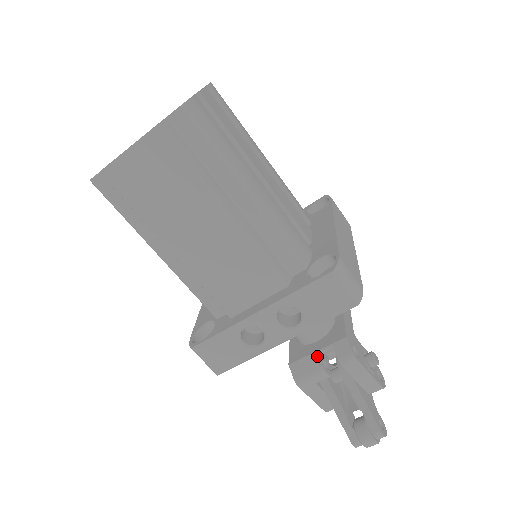
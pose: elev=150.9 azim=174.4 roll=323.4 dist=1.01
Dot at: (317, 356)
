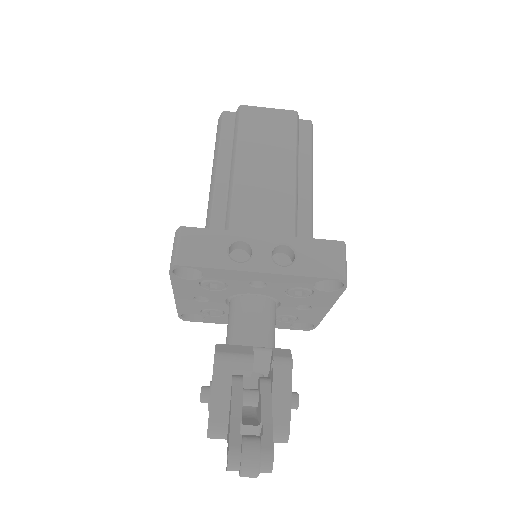
Dot at: (252, 348)
